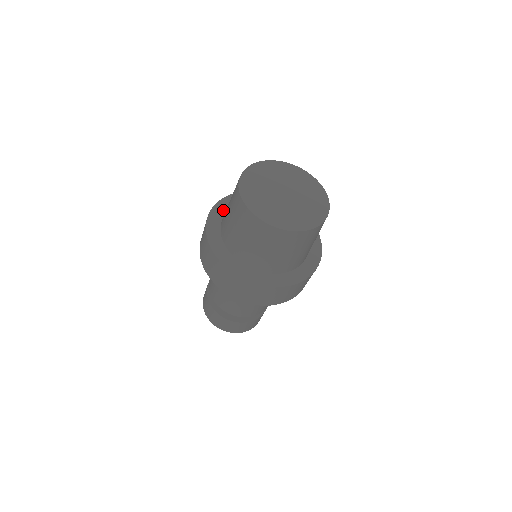
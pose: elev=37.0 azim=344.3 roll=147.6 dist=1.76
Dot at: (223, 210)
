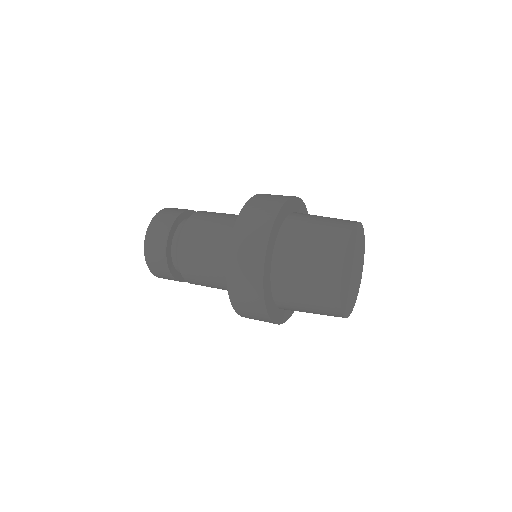
Dot at: (272, 248)
